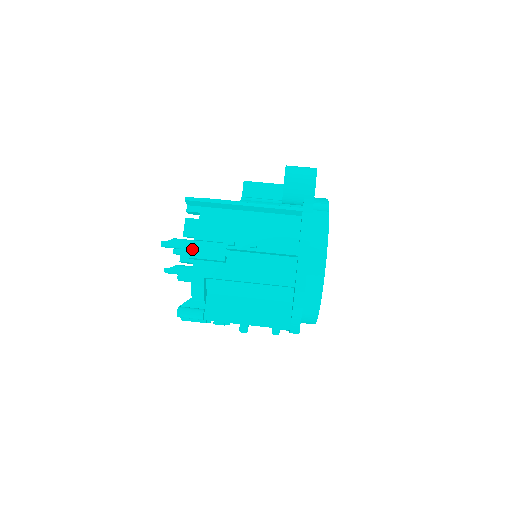
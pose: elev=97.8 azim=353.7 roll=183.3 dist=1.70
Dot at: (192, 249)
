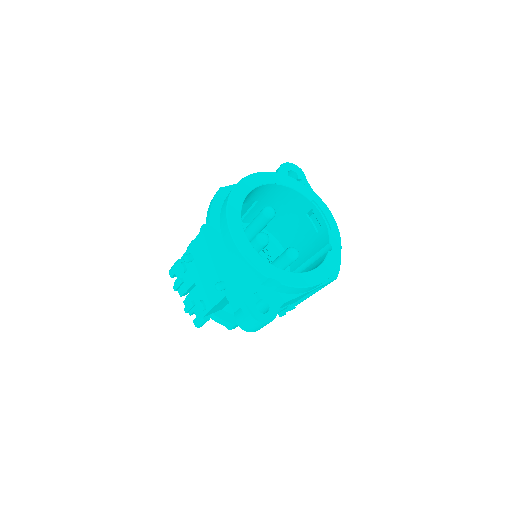
Dot at: occluded
